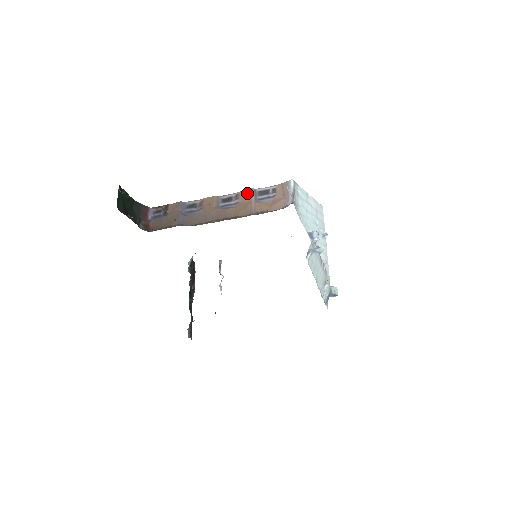
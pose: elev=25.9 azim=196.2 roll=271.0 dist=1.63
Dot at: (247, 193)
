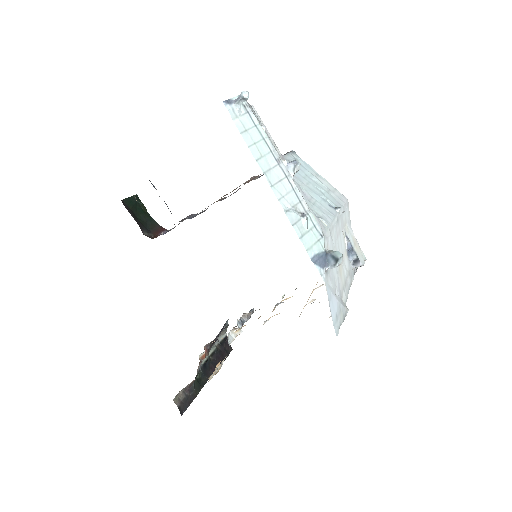
Dot at: occluded
